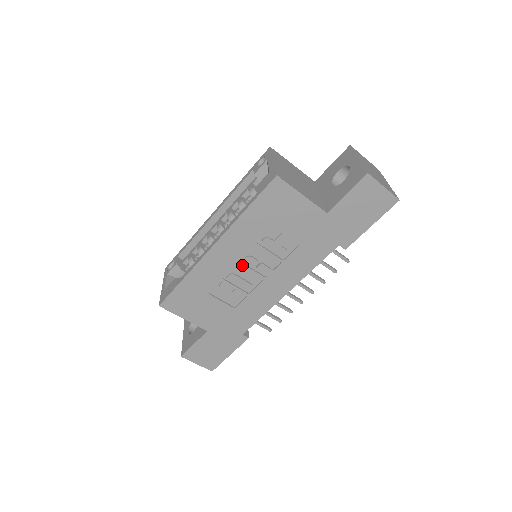
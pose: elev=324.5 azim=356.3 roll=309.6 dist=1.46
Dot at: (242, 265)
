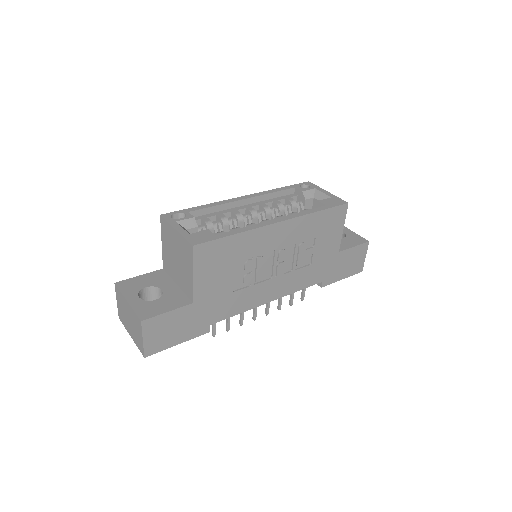
Dot at: (276, 254)
